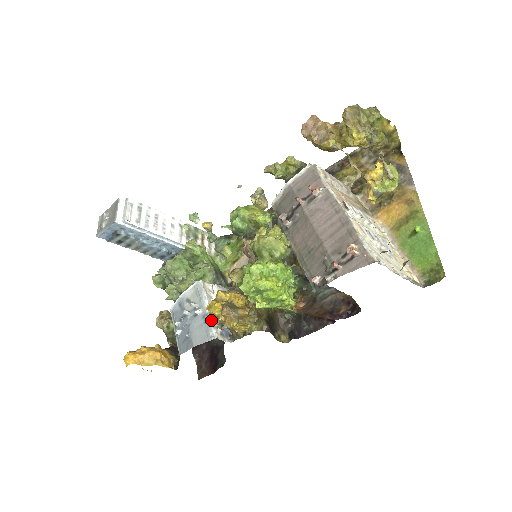
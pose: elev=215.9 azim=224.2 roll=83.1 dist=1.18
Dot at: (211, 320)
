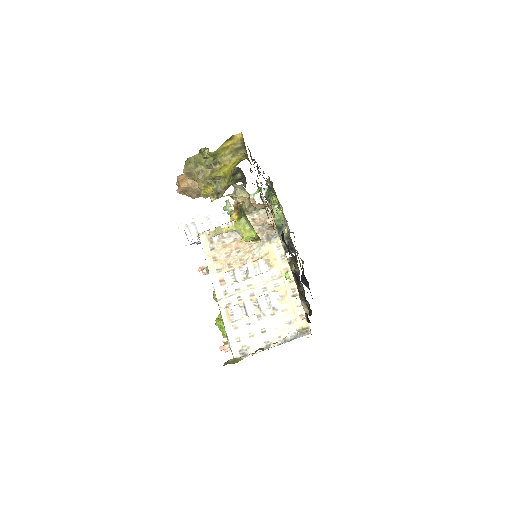
Dot at: occluded
